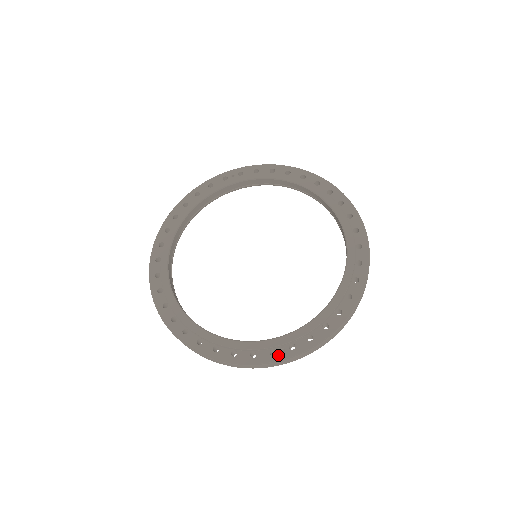
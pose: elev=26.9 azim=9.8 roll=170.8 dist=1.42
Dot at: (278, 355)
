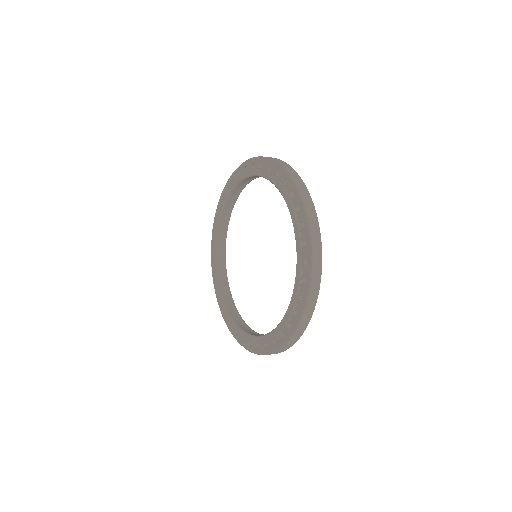
Dot at: (277, 345)
